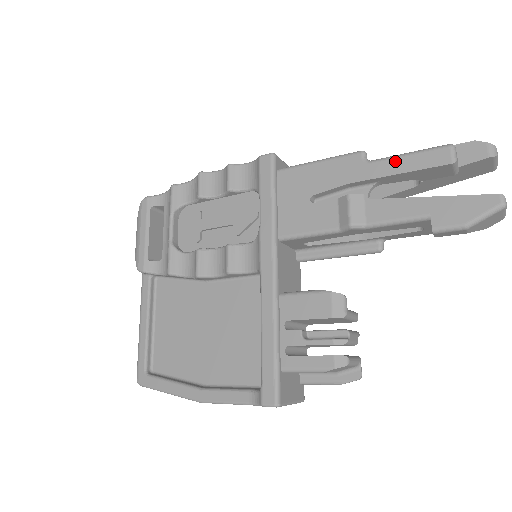
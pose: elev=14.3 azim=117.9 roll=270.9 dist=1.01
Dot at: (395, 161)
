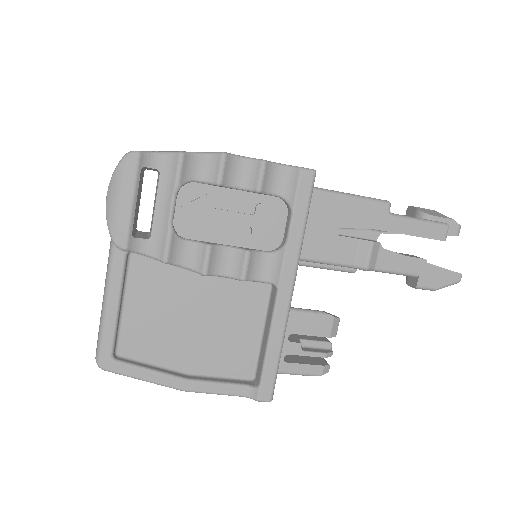
Dot at: (411, 223)
